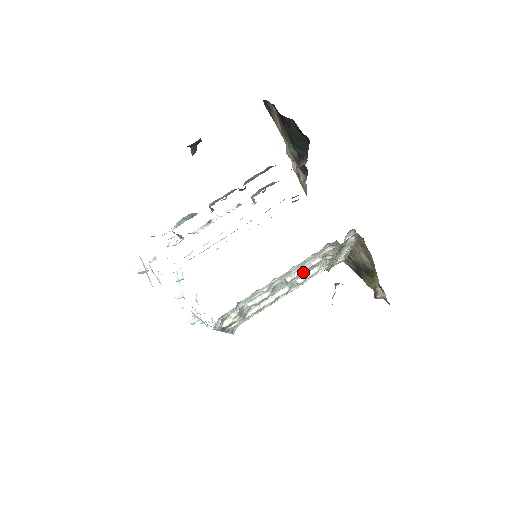
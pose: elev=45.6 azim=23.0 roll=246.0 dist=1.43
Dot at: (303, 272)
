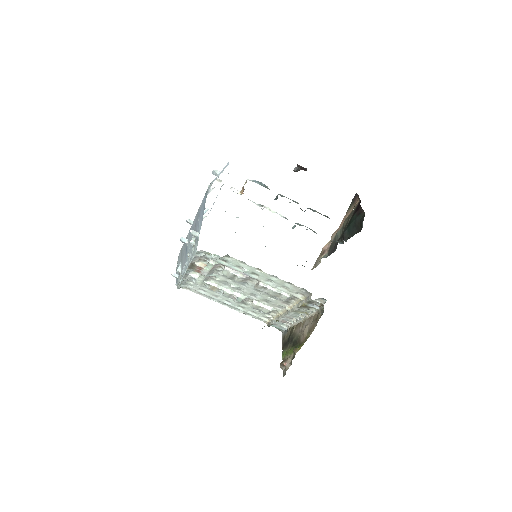
Dot at: (272, 291)
